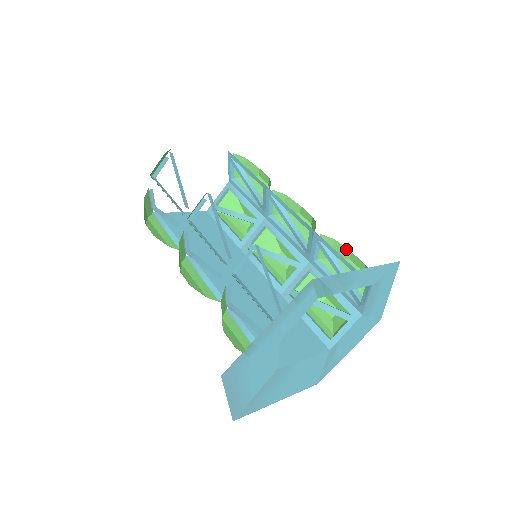
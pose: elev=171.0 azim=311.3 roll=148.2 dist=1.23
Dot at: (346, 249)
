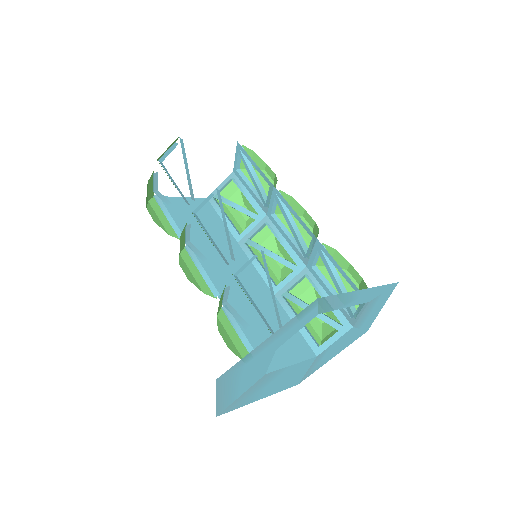
Dot at: (345, 260)
